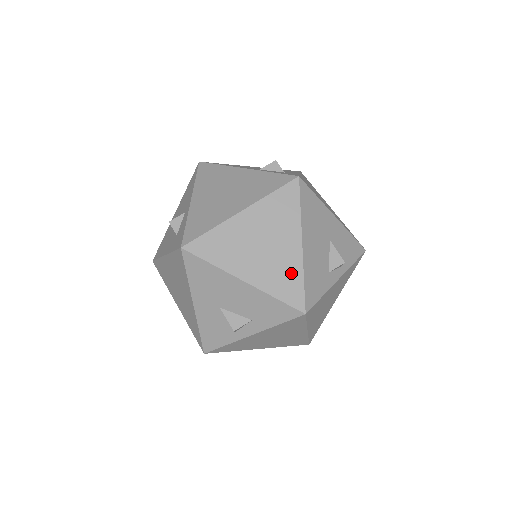
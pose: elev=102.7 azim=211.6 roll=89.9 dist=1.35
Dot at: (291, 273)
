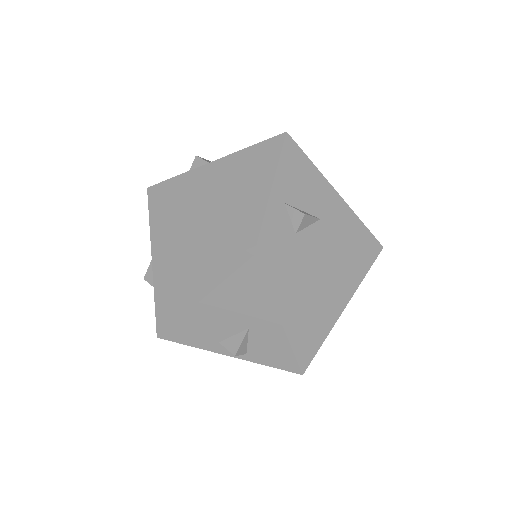
Dot at: (176, 304)
